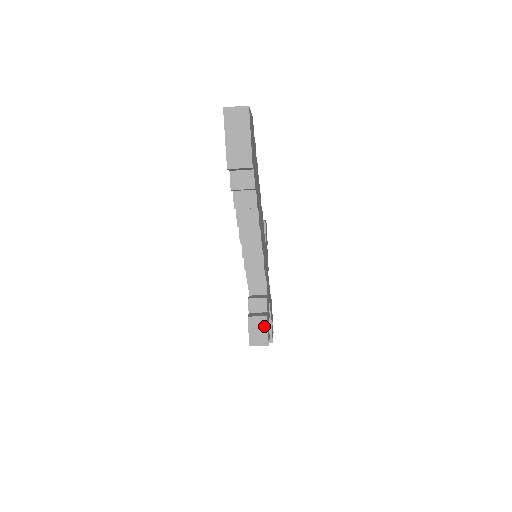
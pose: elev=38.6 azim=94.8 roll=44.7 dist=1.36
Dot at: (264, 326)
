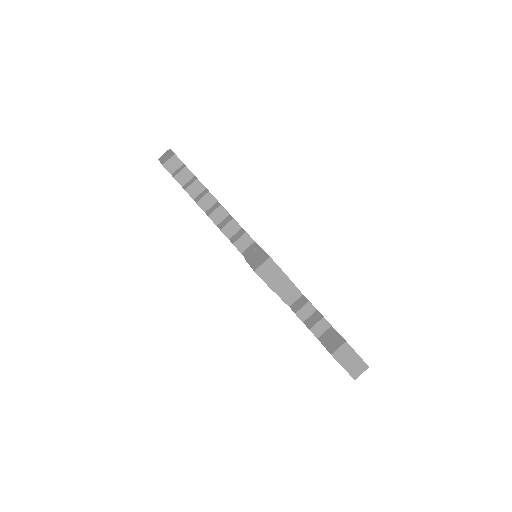
Dot at: (260, 252)
